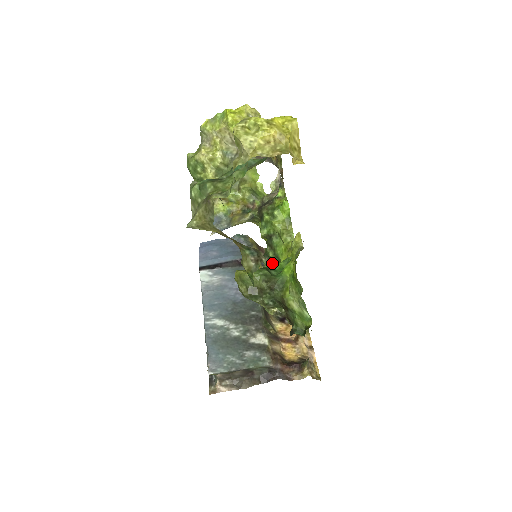
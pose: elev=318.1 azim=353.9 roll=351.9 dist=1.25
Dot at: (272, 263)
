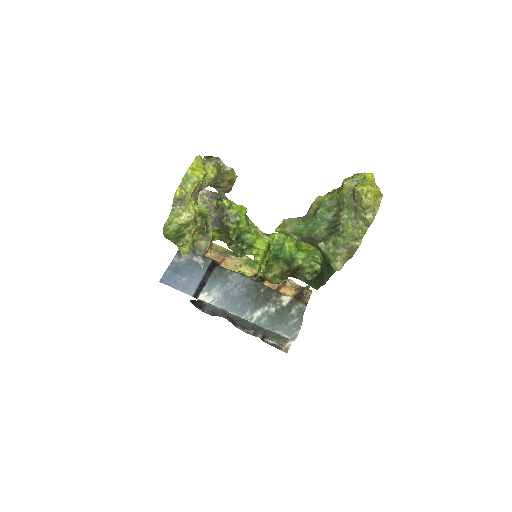
Dot at: (244, 252)
